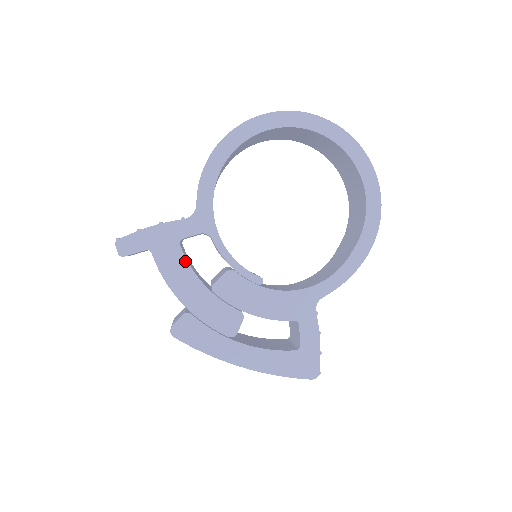
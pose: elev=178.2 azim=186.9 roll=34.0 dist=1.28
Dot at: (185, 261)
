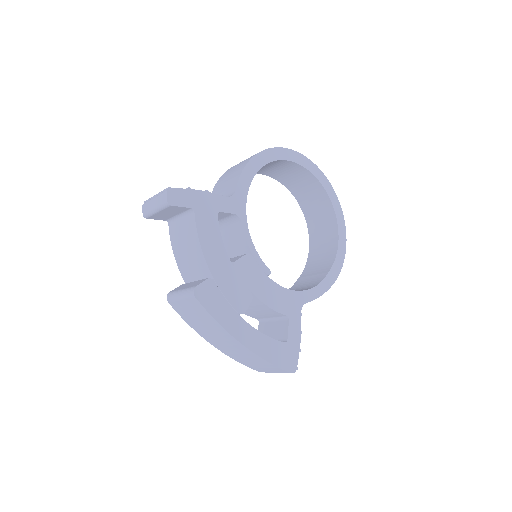
Dot at: (219, 231)
